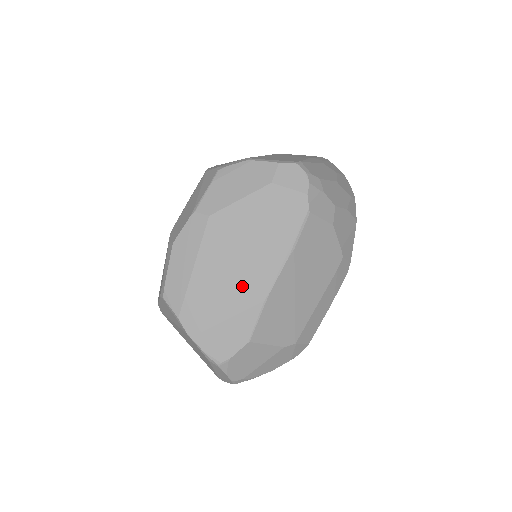
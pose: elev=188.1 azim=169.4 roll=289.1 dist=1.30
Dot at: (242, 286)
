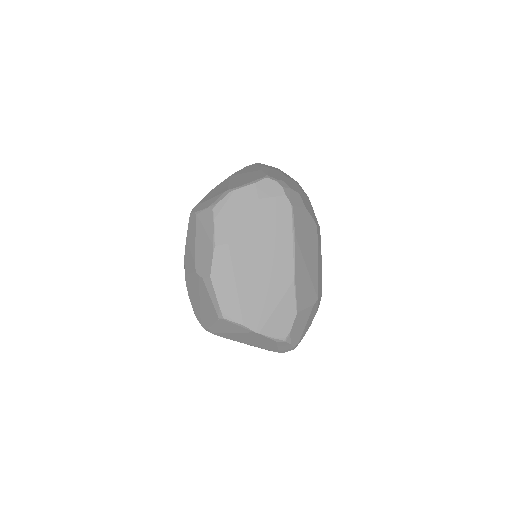
Dot at: (275, 279)
